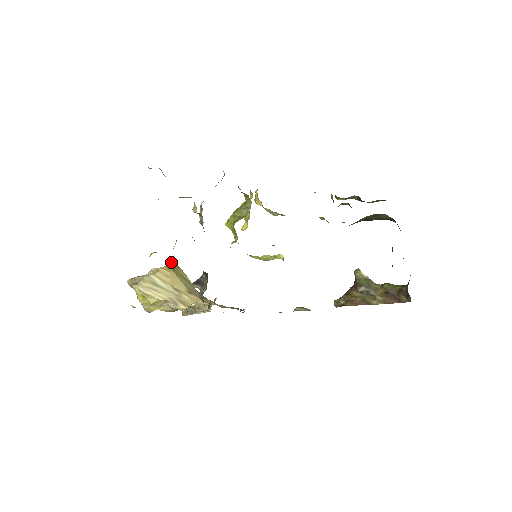
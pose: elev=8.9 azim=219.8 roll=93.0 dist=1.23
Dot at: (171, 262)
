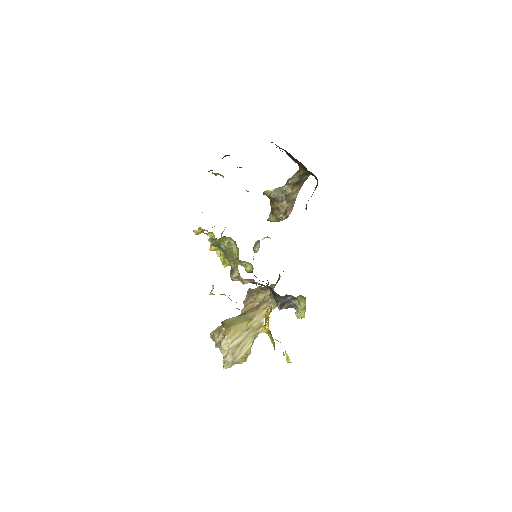
Dot at: occluded
